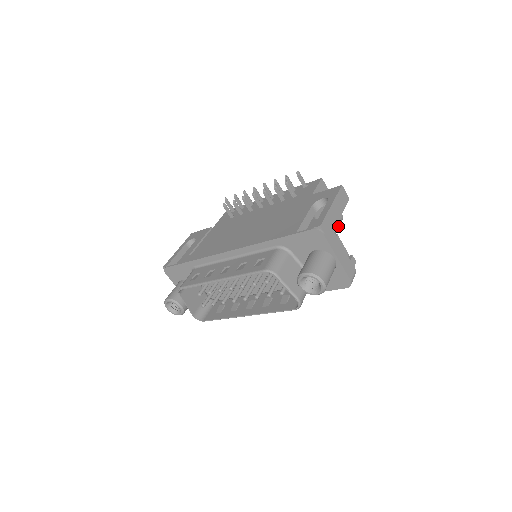
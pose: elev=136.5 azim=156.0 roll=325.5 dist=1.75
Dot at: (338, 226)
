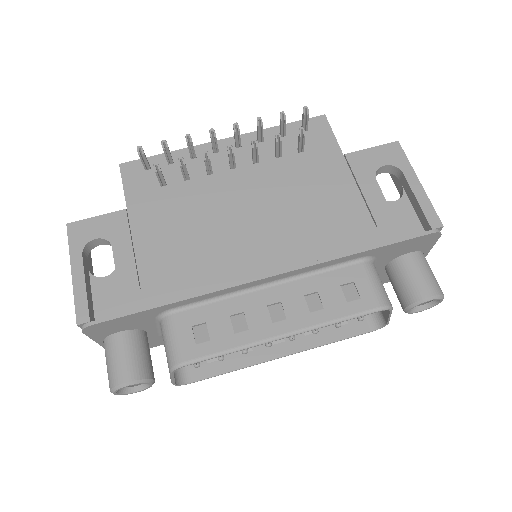
Dot at: occluded
